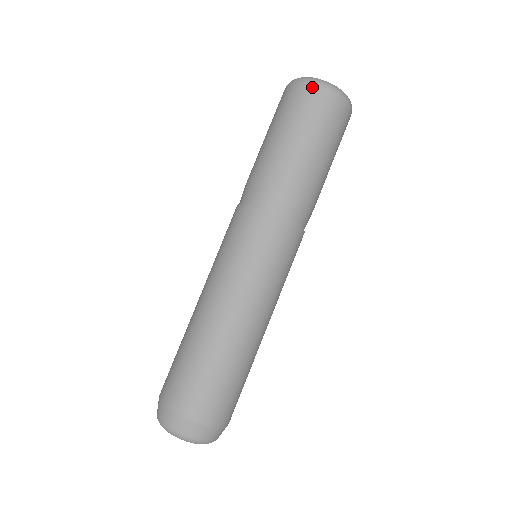
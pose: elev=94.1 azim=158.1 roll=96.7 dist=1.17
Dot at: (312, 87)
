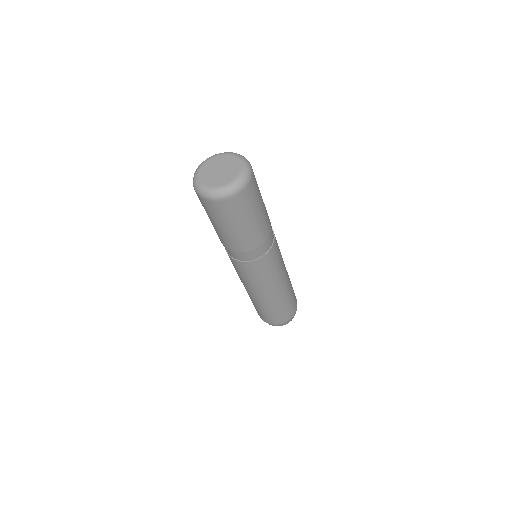
Dot at: (198, 196)
